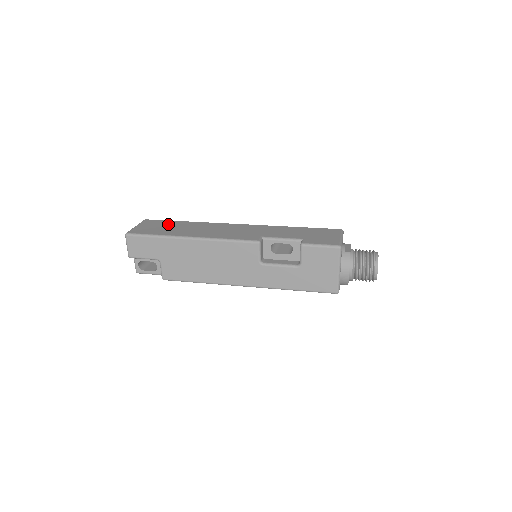
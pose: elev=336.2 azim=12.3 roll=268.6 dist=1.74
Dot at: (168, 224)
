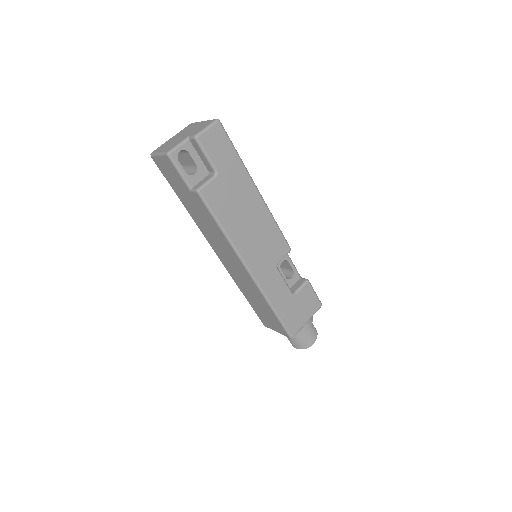
Dot at: occluded
